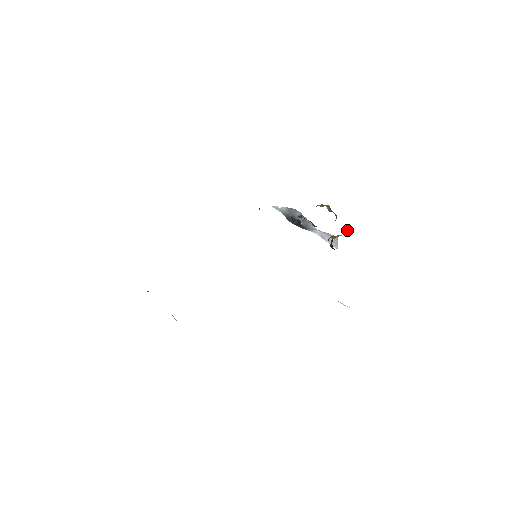
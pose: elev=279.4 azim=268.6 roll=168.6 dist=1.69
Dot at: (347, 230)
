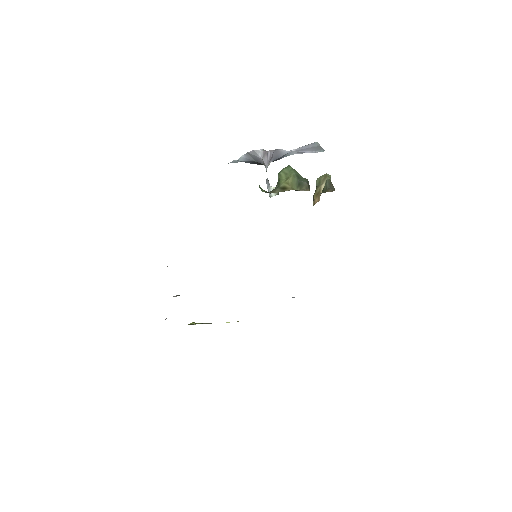
Dot at: (327, 181)
